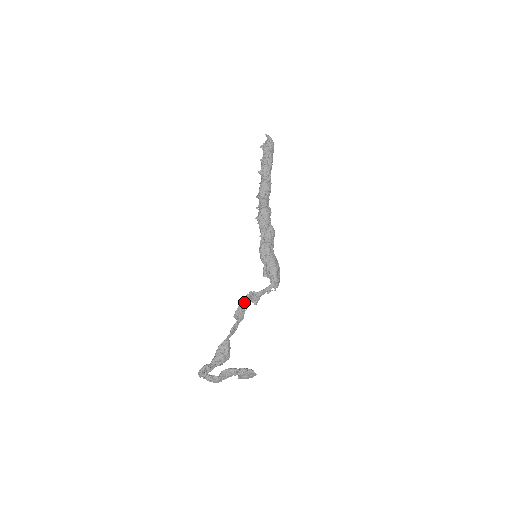
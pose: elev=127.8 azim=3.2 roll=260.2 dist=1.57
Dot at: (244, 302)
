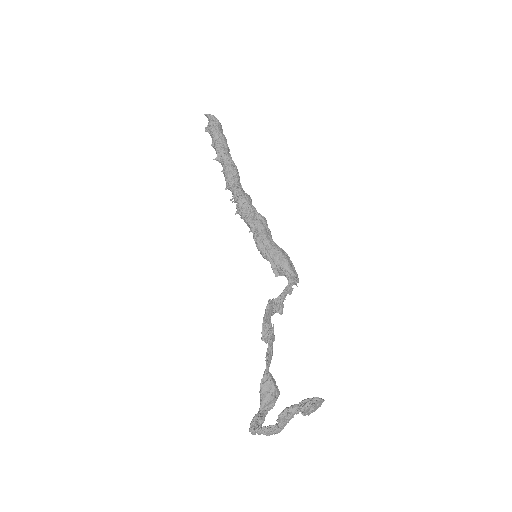
Dot at: (267, 317)
